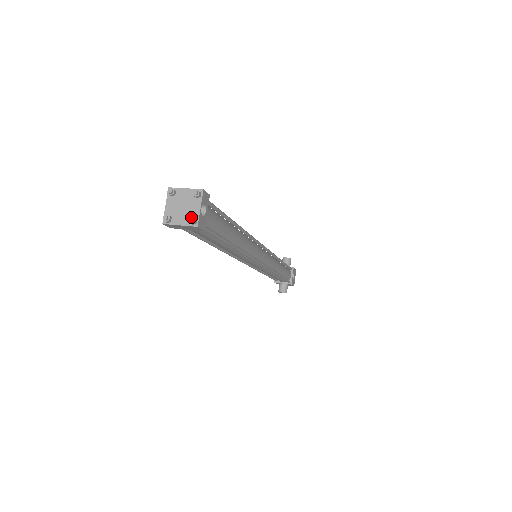
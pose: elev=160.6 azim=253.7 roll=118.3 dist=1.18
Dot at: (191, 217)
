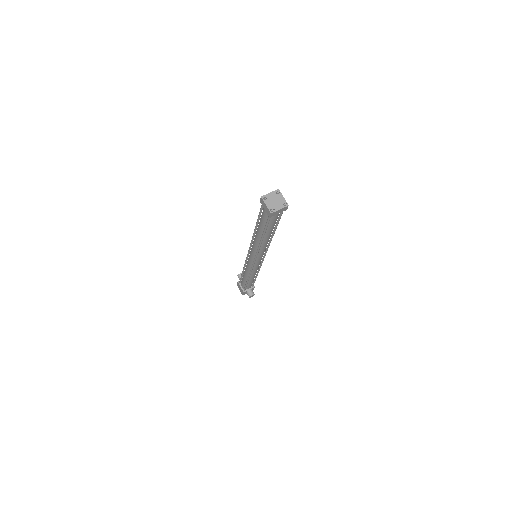
Dot at: (285, 201)
